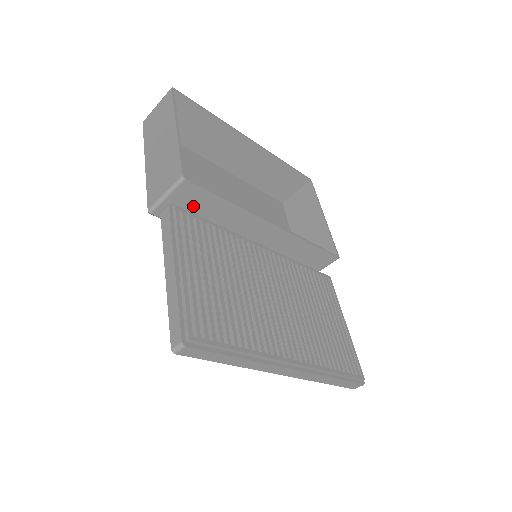
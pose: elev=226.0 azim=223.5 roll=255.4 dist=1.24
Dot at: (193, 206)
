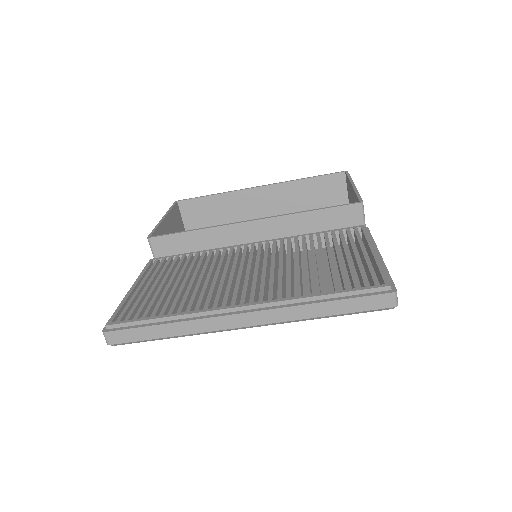
Dot at: occluded
